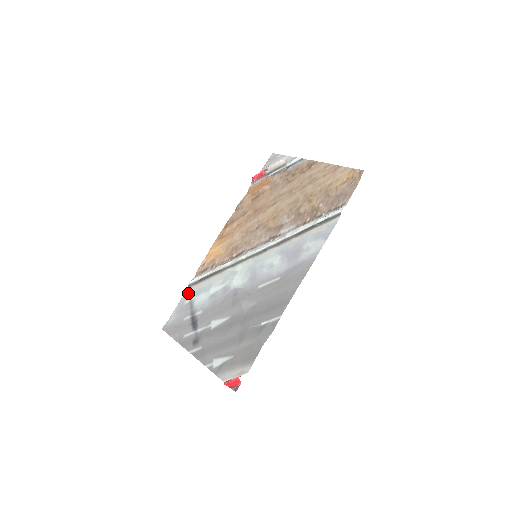
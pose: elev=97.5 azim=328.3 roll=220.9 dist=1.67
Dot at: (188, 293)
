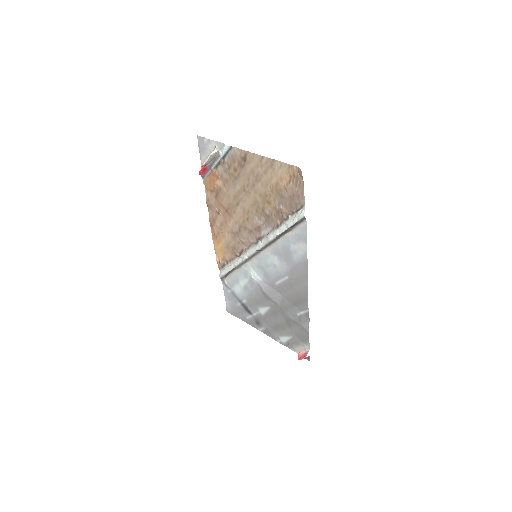
Dot at: (225, 285)
